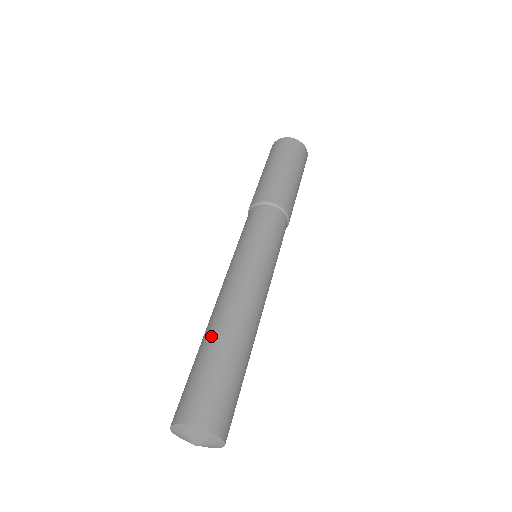
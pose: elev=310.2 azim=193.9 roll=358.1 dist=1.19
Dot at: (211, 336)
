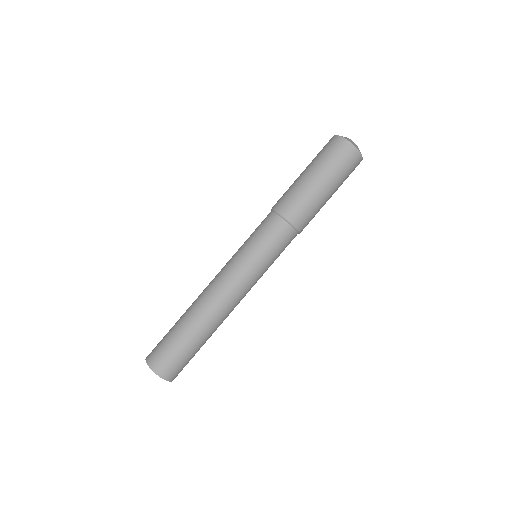
Dot at: (196, 326)
